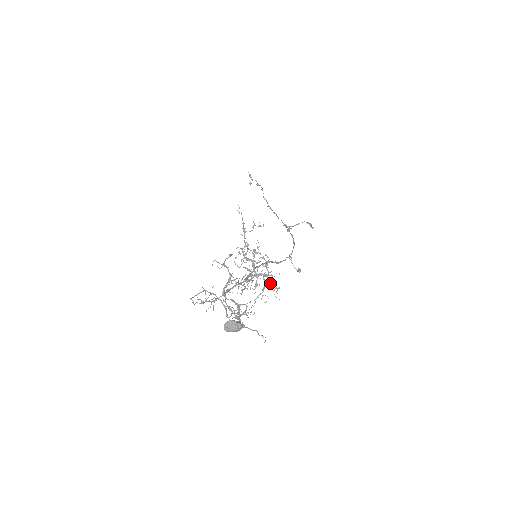
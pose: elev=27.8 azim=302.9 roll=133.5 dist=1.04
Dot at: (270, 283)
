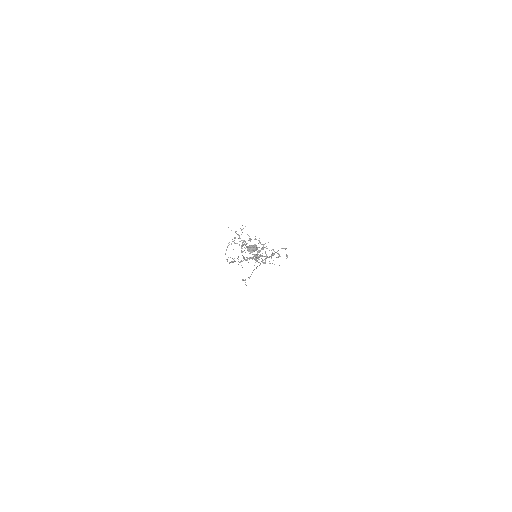
Dot at: occluded
